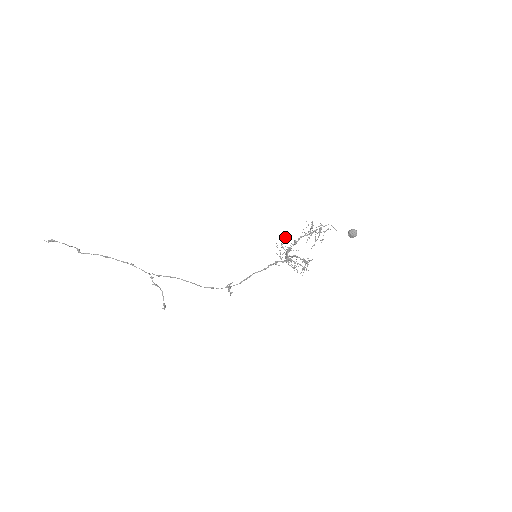
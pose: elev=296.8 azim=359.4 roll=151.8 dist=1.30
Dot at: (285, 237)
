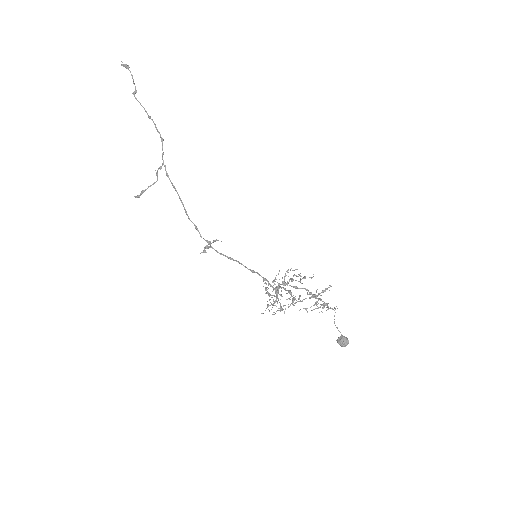
Dot at: occluded
